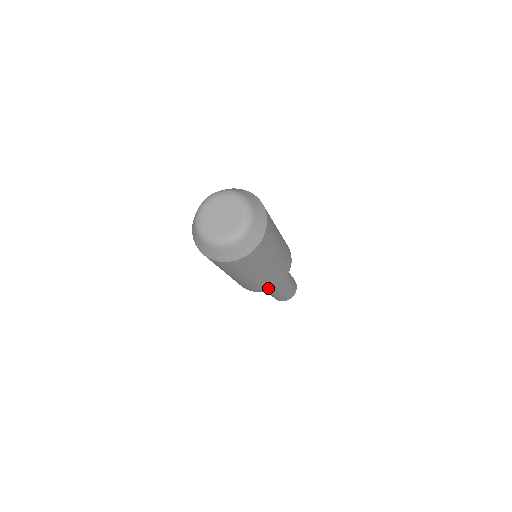
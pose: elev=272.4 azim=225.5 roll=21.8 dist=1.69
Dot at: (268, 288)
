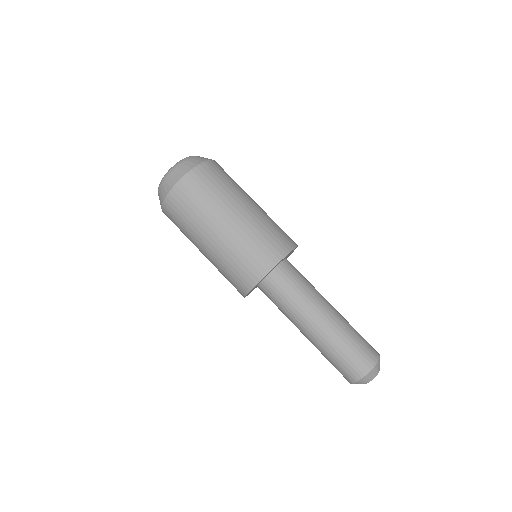
Dot at: (274, 256)
